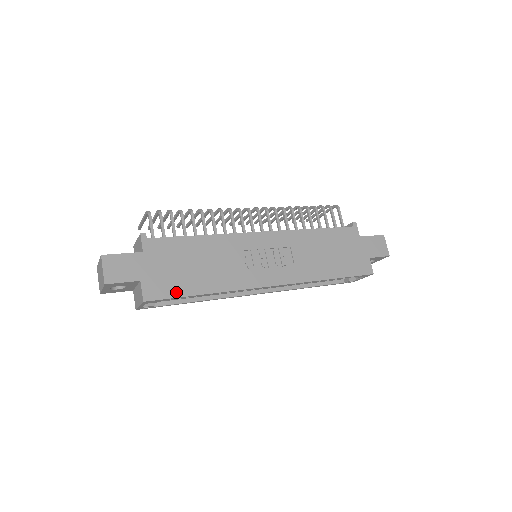
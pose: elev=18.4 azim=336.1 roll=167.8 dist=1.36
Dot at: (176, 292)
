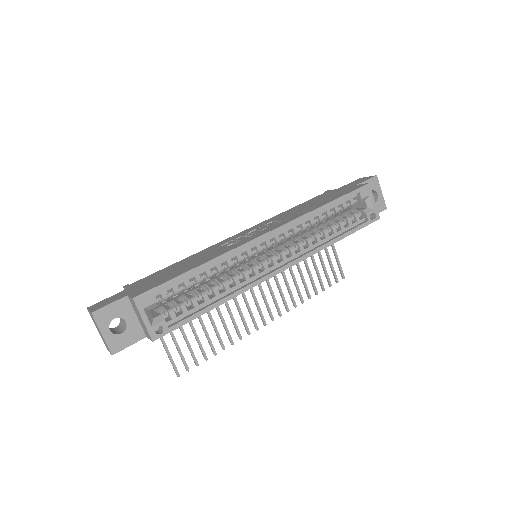
Dot at: (166, 281)
